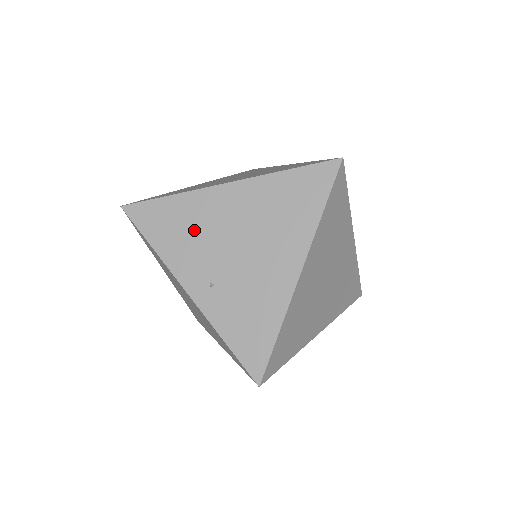
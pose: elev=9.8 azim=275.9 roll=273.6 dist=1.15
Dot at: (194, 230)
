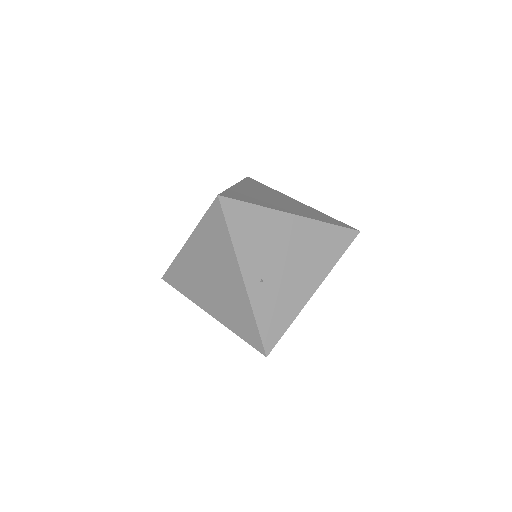
Dot at: (264, 238)
